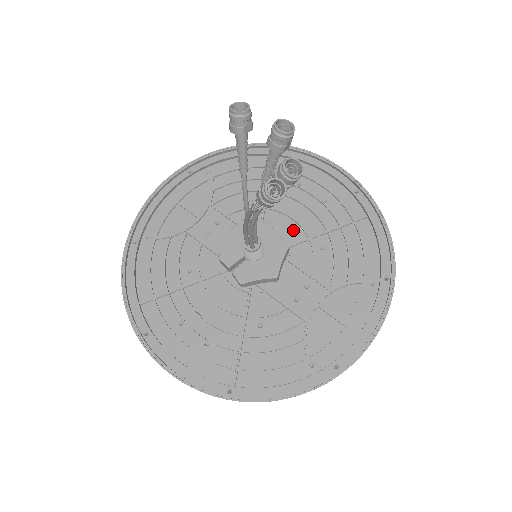
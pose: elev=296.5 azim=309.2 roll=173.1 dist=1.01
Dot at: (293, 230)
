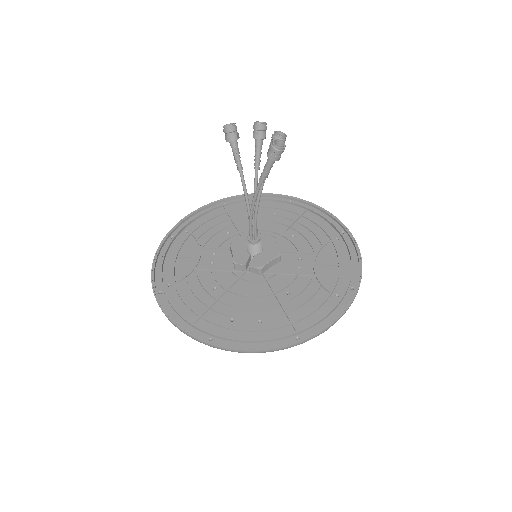
Dot at: occluded
